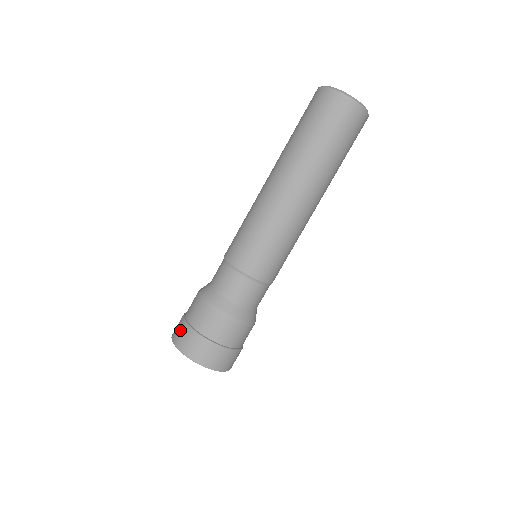
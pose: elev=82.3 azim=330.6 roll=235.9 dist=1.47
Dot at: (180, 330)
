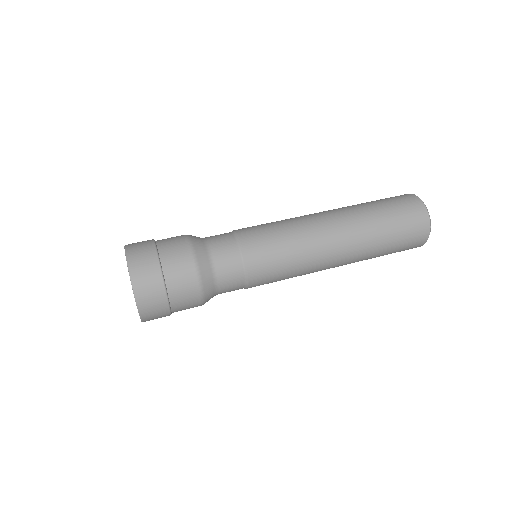
Dot at: (142, 243)
